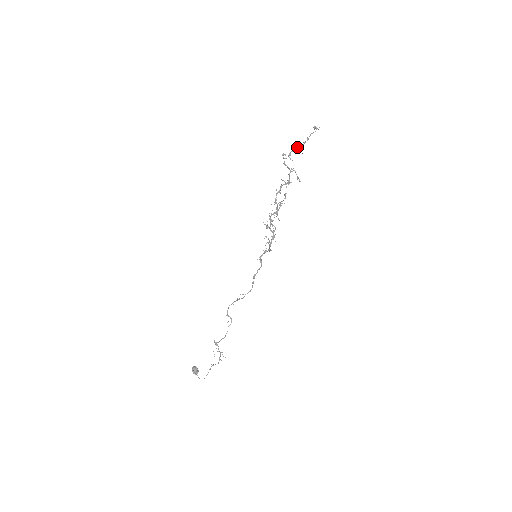
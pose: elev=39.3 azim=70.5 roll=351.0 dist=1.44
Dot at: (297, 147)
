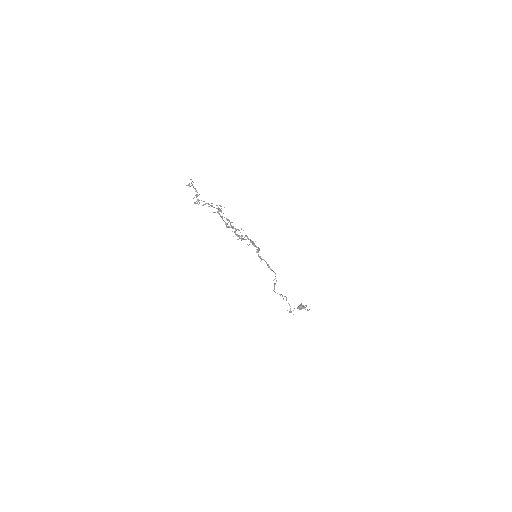
Dot at: (196, 196)
